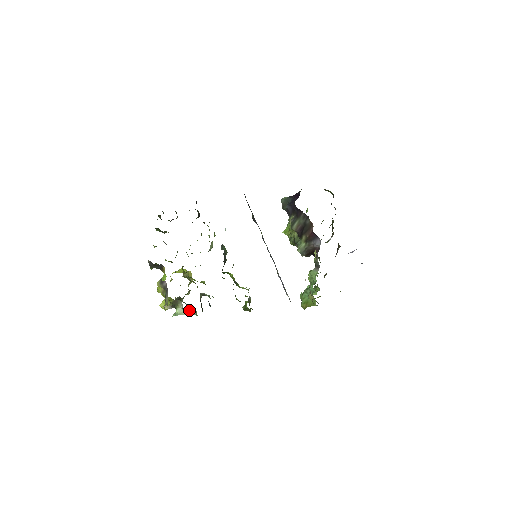
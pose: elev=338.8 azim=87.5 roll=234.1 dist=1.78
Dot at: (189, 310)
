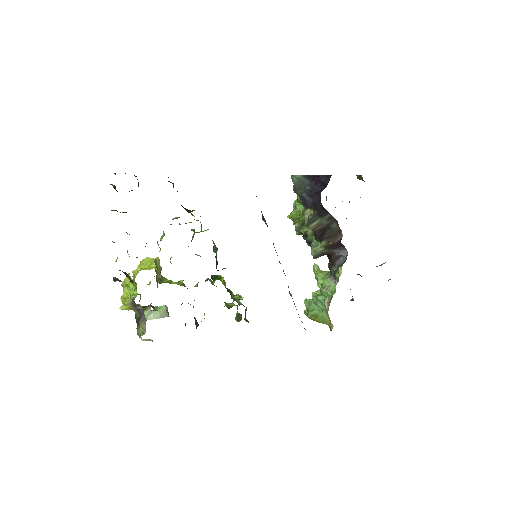
Dot at: (159, 310)
